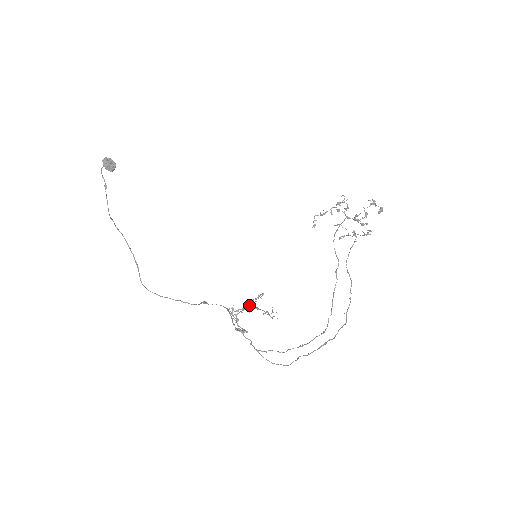
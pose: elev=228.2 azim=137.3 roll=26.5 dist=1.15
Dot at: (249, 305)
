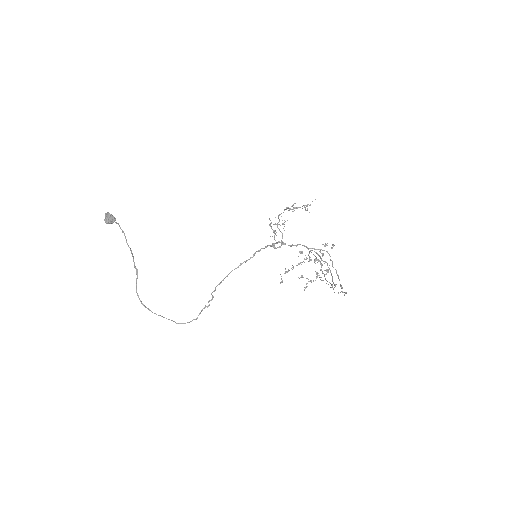
Dot at: occluded
